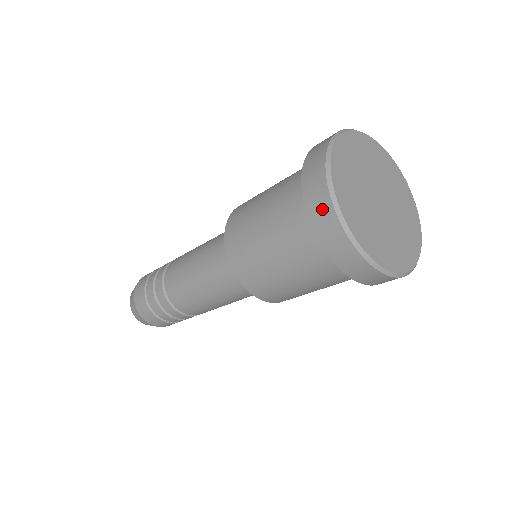
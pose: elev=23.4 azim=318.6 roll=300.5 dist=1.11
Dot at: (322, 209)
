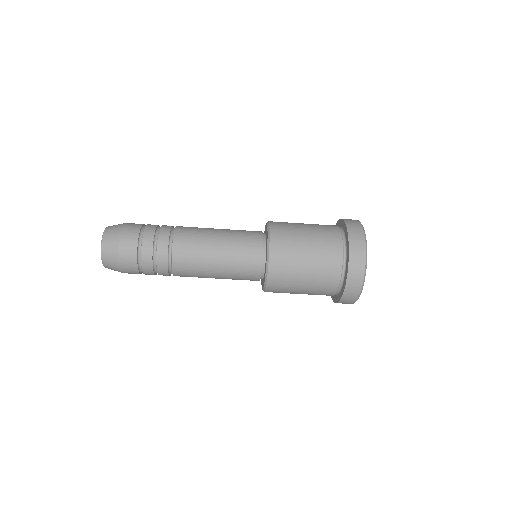
Dot at: (356, 285)
